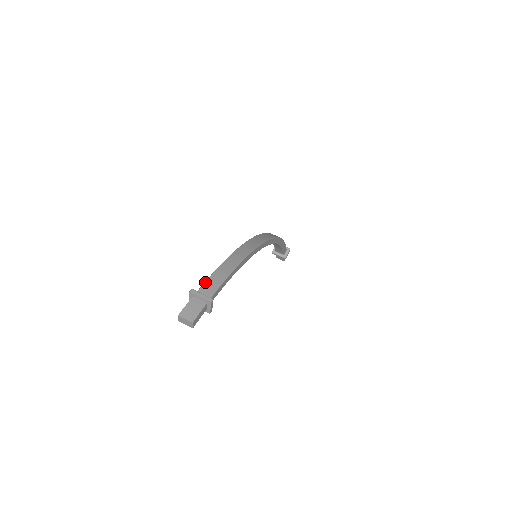
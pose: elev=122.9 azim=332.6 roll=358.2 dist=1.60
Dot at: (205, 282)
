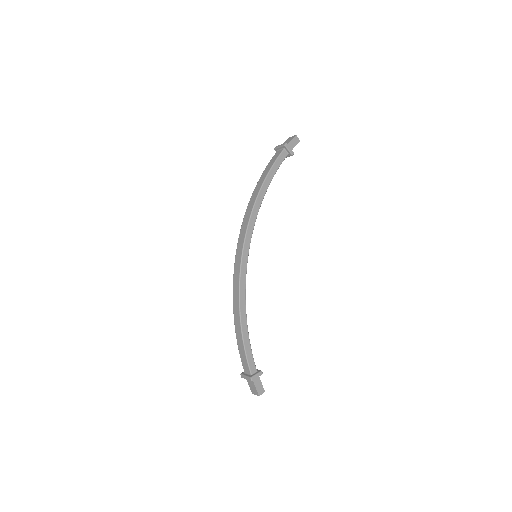
Dot at: (241, 361)
